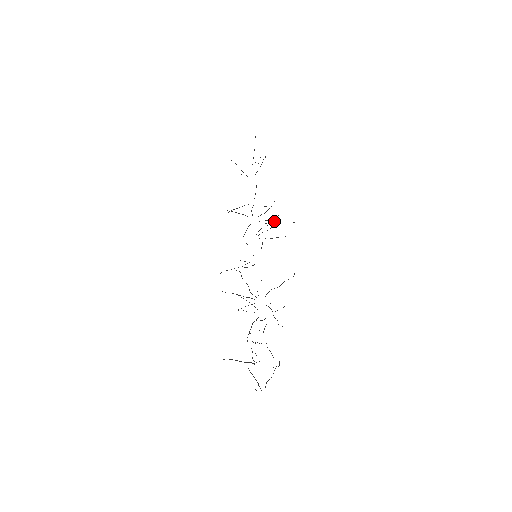
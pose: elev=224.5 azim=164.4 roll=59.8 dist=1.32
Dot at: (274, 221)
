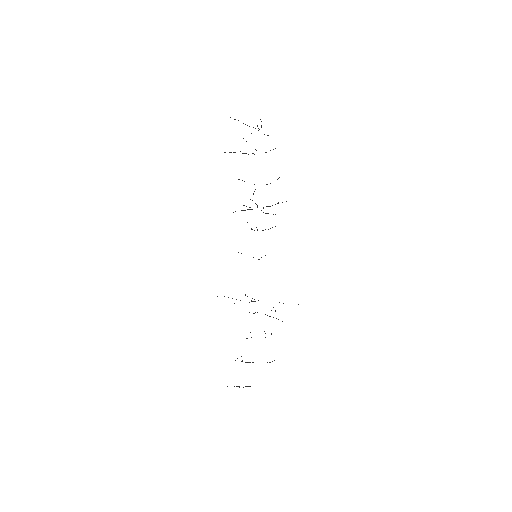
Dot at: (272, 205)
